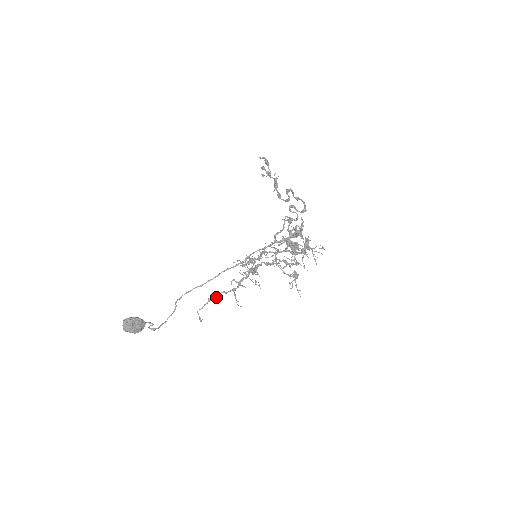
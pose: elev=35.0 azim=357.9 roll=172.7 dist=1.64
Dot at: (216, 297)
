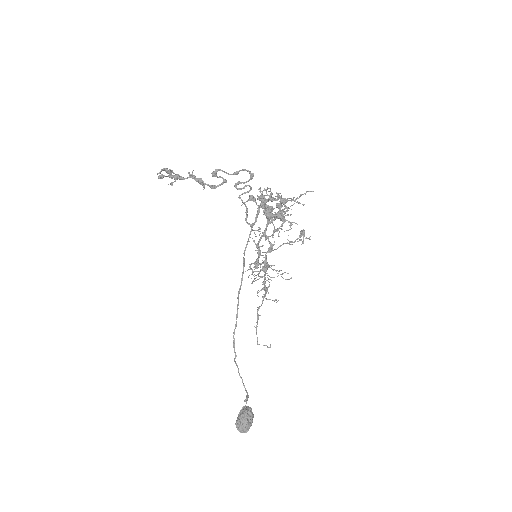
Dot at: (257, 318)
